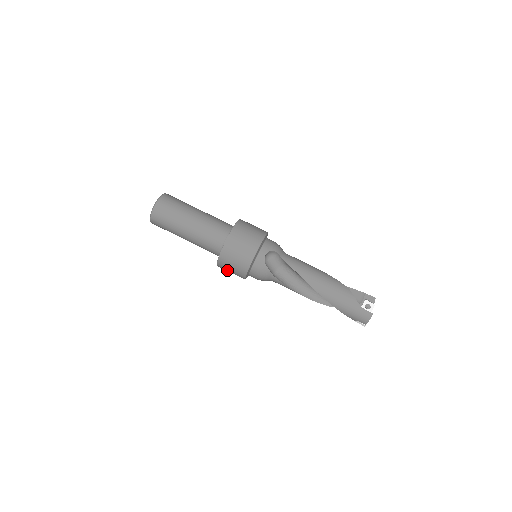
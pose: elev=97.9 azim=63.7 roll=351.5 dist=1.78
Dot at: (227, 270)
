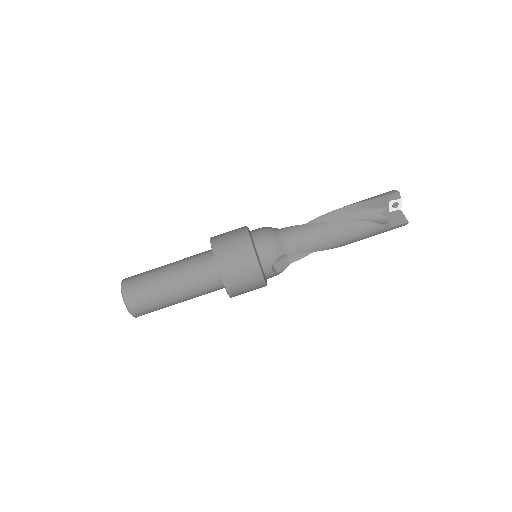
Dot at: occluded
